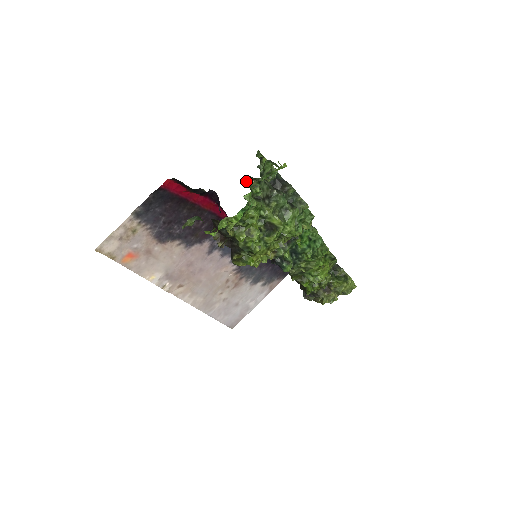
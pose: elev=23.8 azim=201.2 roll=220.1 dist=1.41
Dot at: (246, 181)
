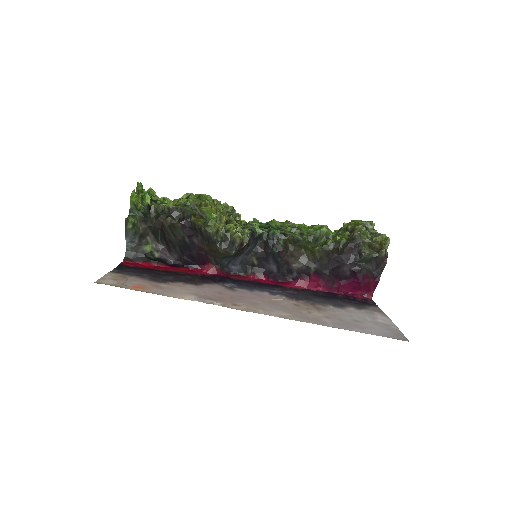
Dot at: occluded
